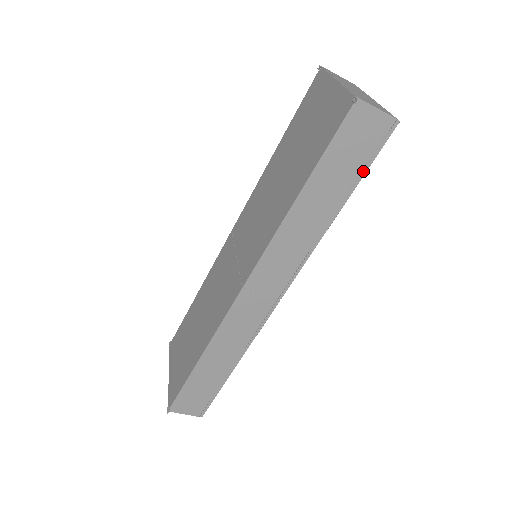
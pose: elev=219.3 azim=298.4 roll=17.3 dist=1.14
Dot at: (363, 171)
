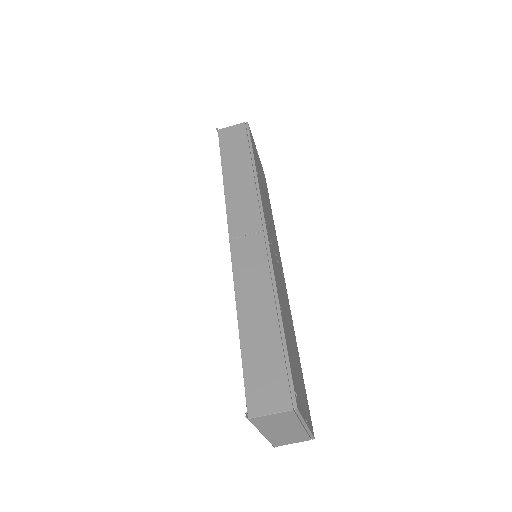
Dot at: (249, 144)
